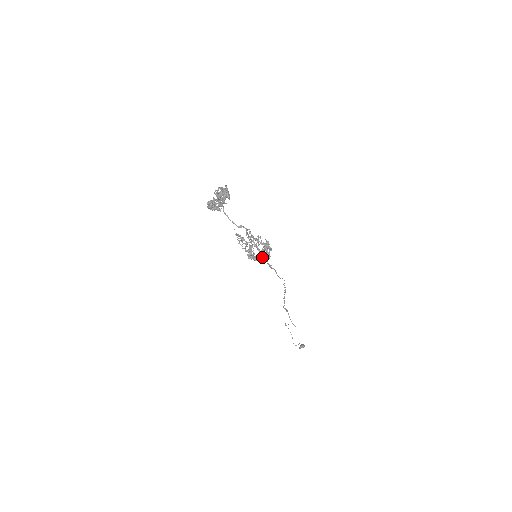
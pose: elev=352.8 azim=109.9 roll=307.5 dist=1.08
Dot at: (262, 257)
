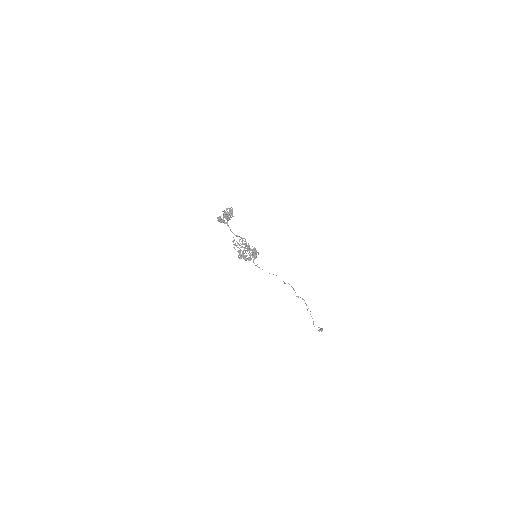
Dot at: (248, 258)
